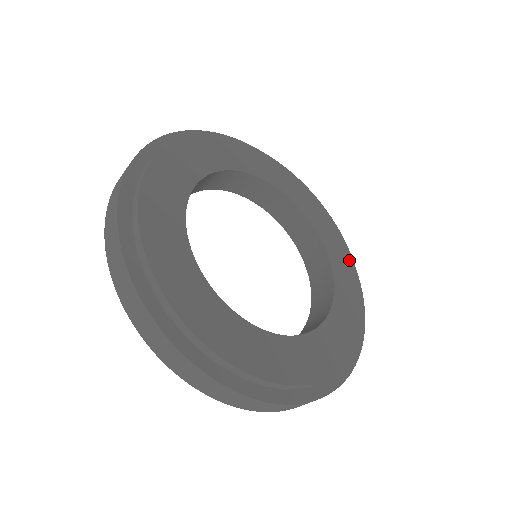
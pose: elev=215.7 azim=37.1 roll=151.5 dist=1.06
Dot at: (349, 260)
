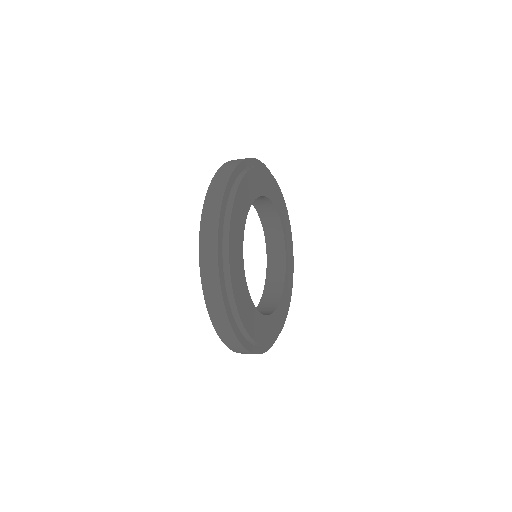
Dot at: (292, 268)
